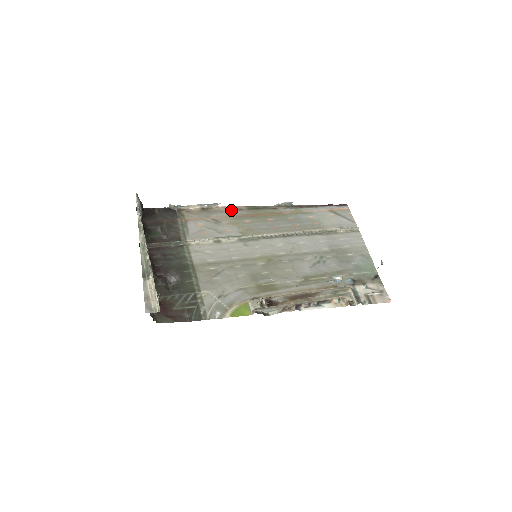
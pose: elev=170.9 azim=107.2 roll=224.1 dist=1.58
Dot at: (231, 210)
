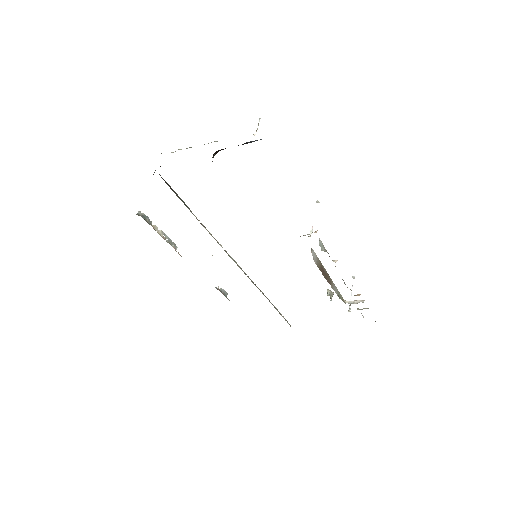
Dot at: occluded
